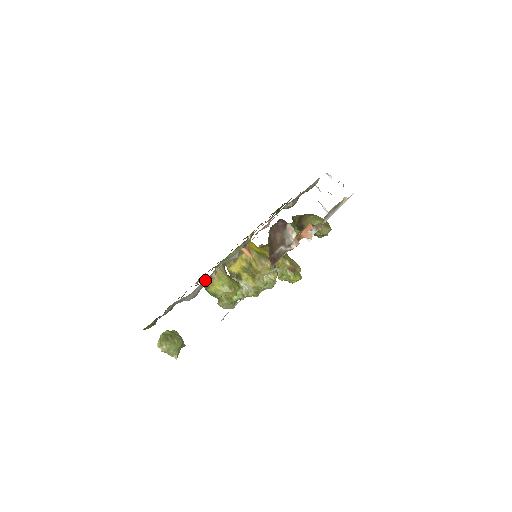
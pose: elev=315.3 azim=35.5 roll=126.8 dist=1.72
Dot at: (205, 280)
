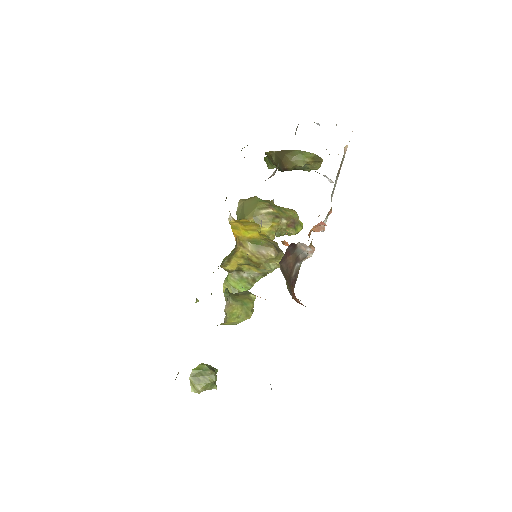
Dot at: occluded
